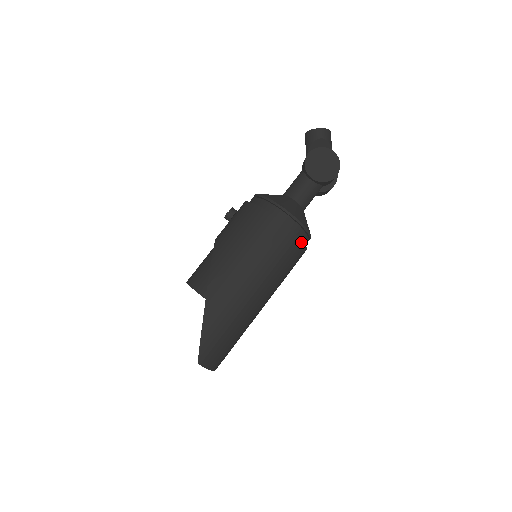
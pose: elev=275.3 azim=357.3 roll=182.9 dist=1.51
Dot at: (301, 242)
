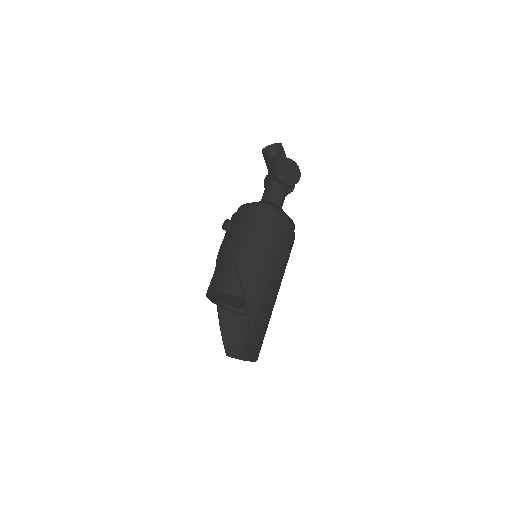
Dot at: (294, 235)
